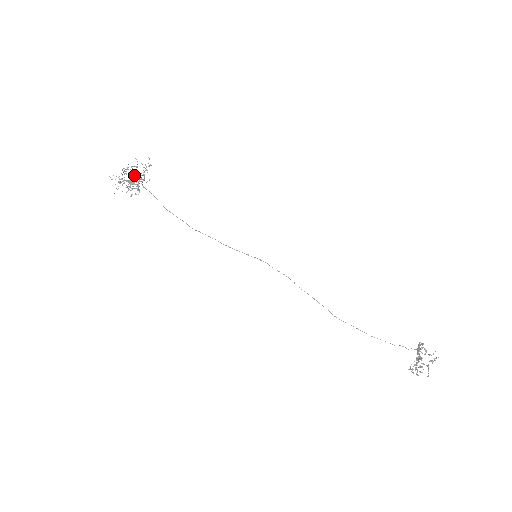
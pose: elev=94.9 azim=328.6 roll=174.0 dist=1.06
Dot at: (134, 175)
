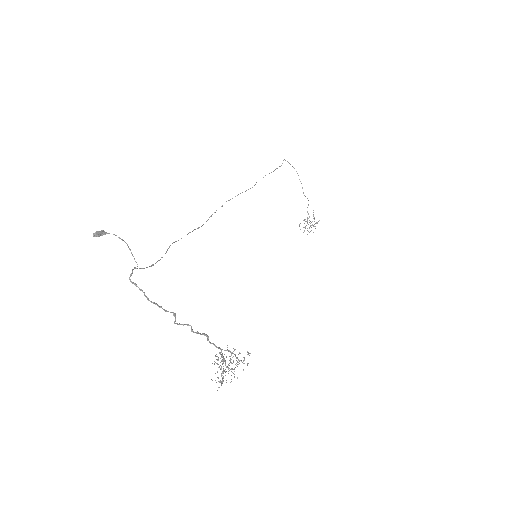
Dot at: occluded
